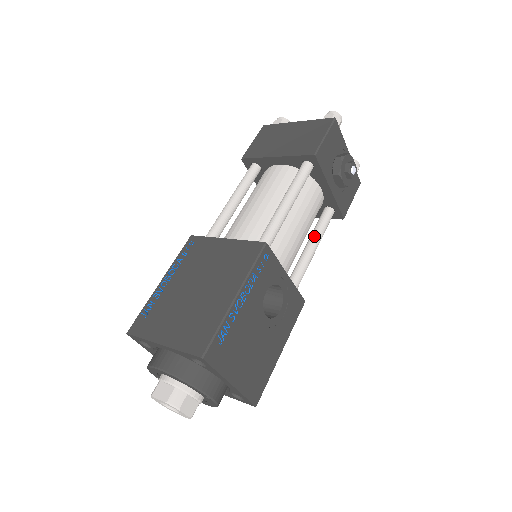
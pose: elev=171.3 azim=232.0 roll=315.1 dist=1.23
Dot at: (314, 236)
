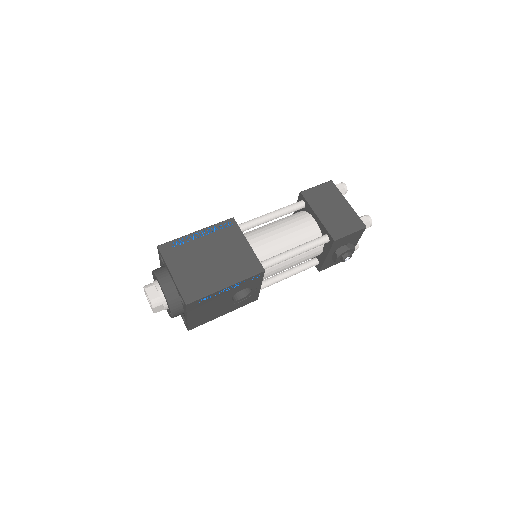
Dot at: (295, 270)
